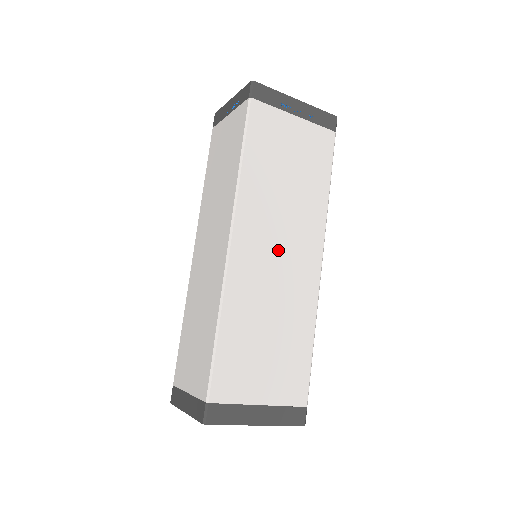
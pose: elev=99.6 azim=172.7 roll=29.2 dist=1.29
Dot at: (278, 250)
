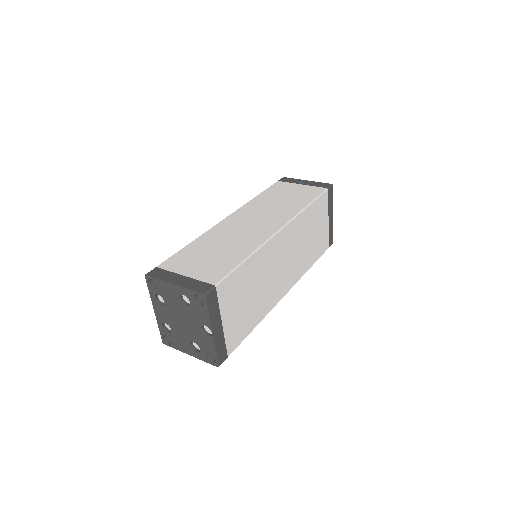
Dot at: (285, 262)
